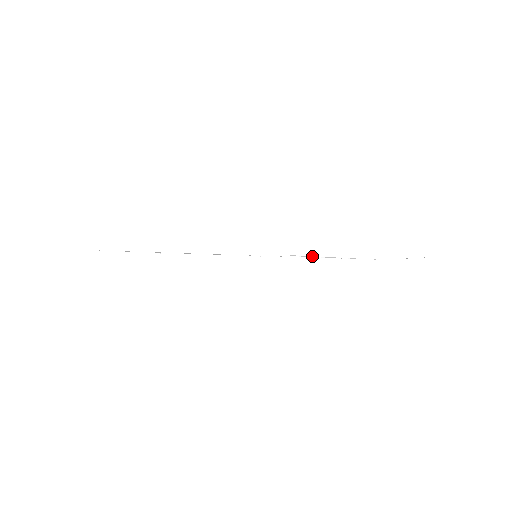
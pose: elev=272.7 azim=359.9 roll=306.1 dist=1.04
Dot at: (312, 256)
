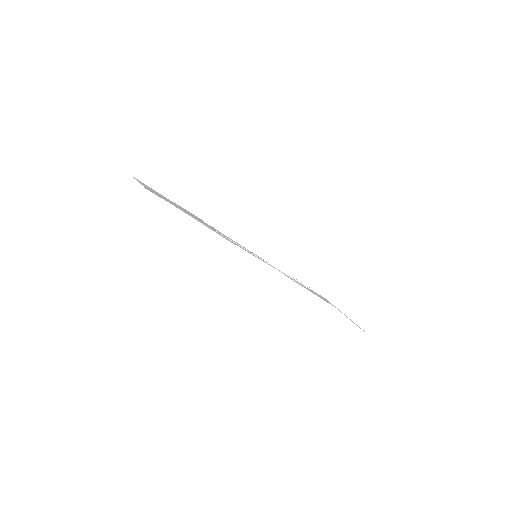
Dot at: (287, 275)
